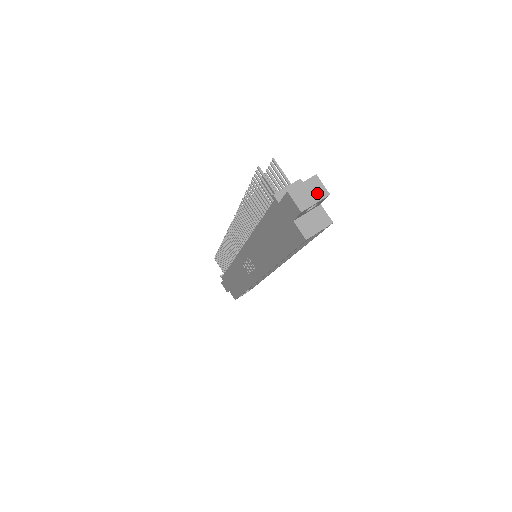
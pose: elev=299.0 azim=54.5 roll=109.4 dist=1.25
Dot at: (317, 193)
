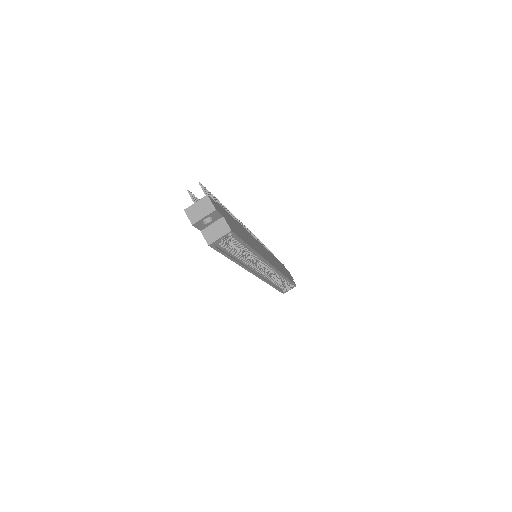
Dot at: (206, 209)
